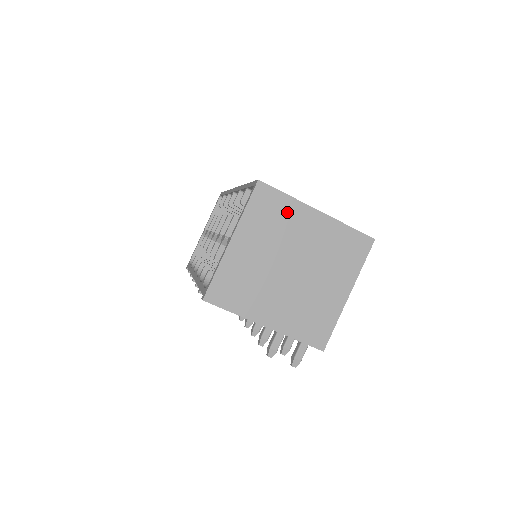
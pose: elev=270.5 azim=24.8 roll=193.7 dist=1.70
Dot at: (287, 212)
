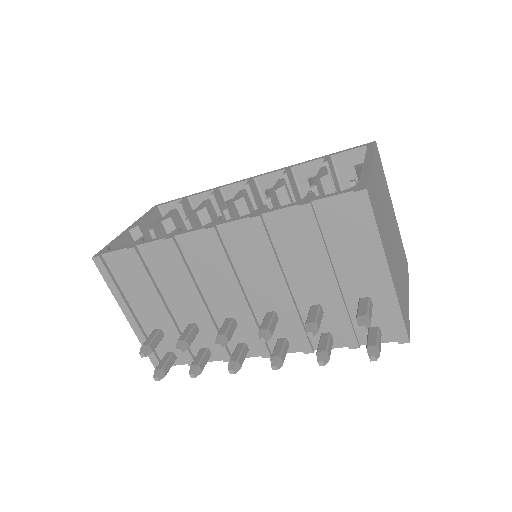
Dot at: (385, 185)
